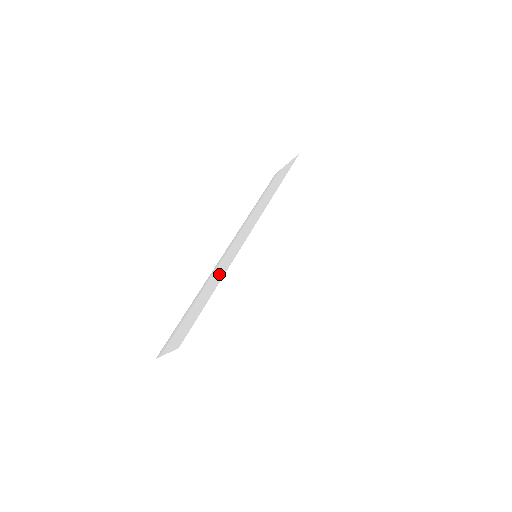
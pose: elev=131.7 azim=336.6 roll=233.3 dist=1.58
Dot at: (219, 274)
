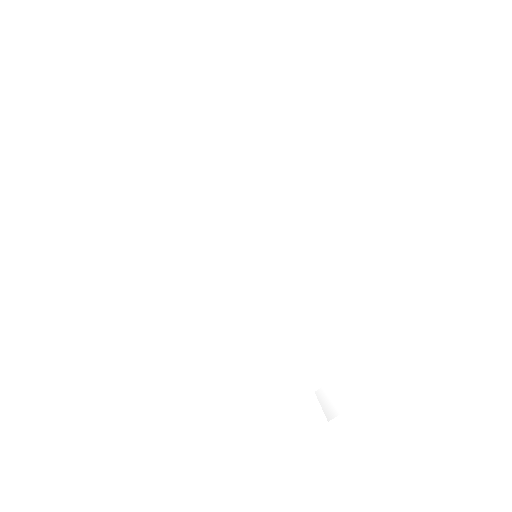
Dot at: (306, 313)
